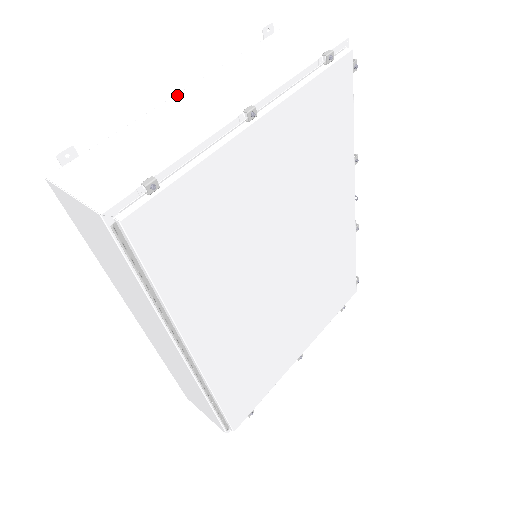
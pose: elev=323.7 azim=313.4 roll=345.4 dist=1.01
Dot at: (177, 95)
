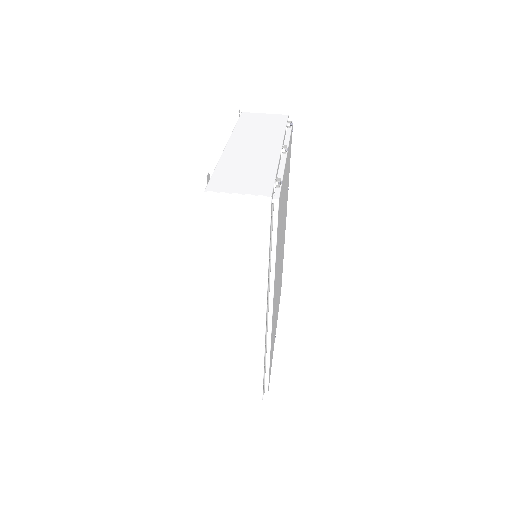
Dot at: (227, 146)
